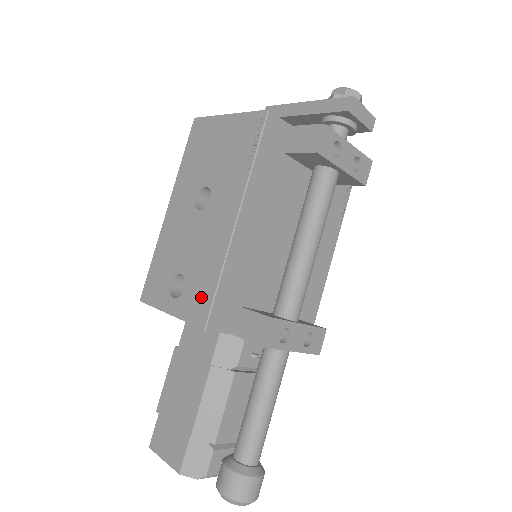
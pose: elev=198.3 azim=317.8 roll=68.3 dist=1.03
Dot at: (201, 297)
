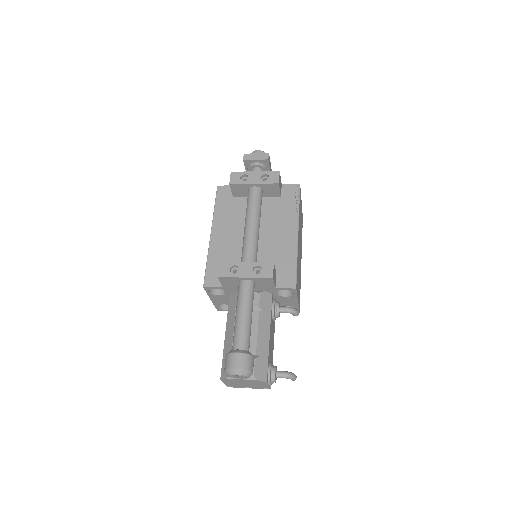
Dot at: occluded
